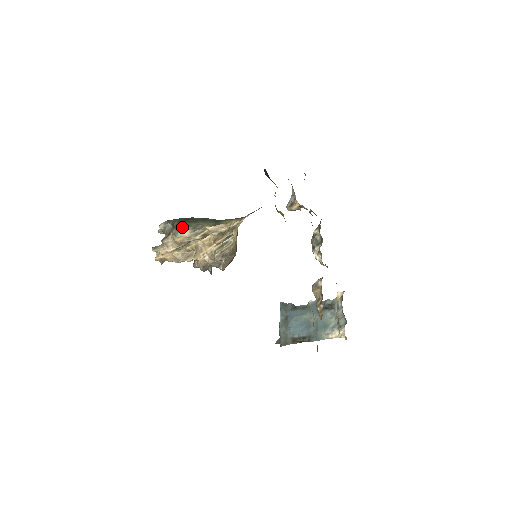
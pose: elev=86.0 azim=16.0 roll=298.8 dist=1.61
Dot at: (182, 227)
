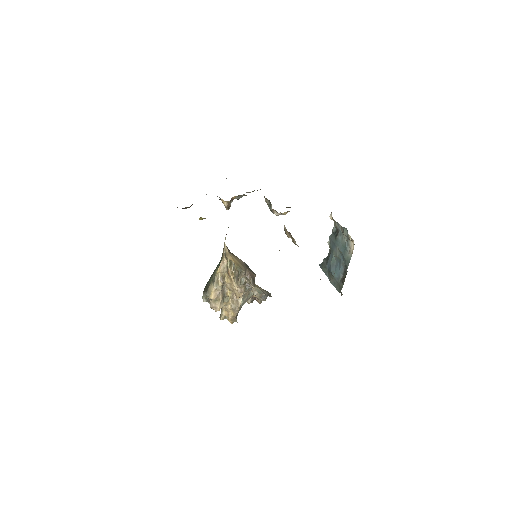
Dot at: (207, 288)
